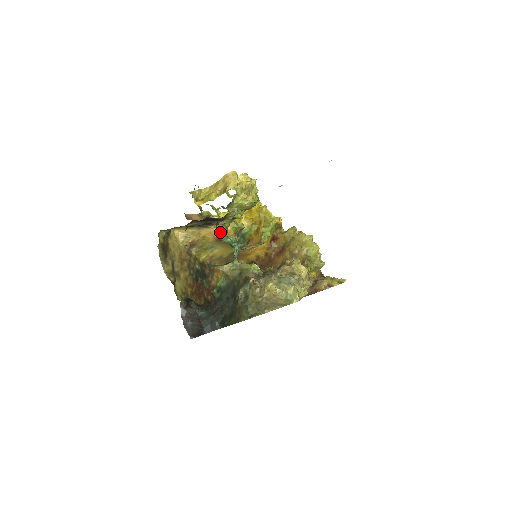
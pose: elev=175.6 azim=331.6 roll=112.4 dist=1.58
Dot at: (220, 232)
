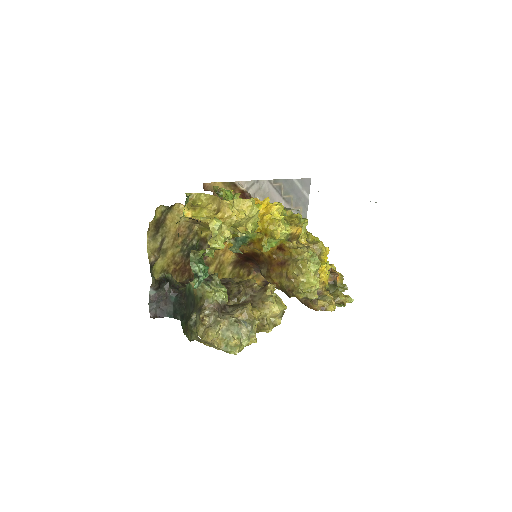
Dot at: (191, 257)
